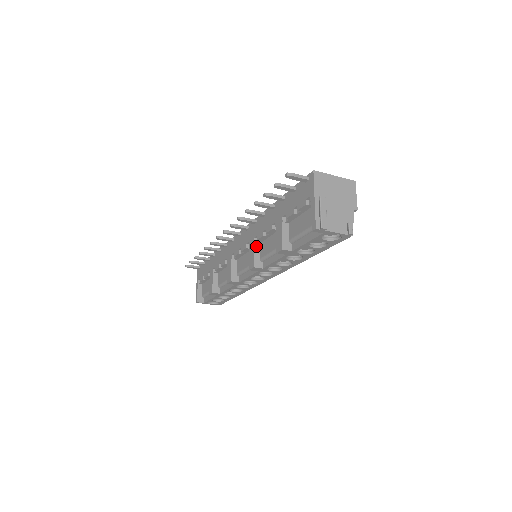
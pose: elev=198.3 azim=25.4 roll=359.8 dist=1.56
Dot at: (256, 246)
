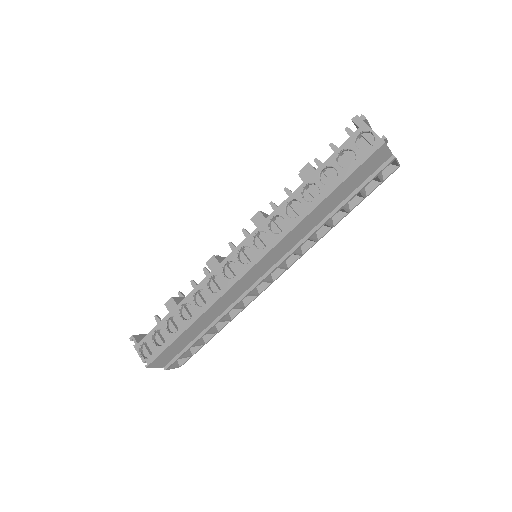
Dot at: occluded
